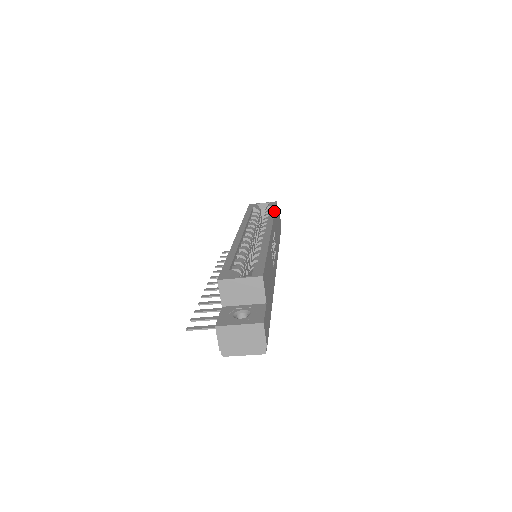
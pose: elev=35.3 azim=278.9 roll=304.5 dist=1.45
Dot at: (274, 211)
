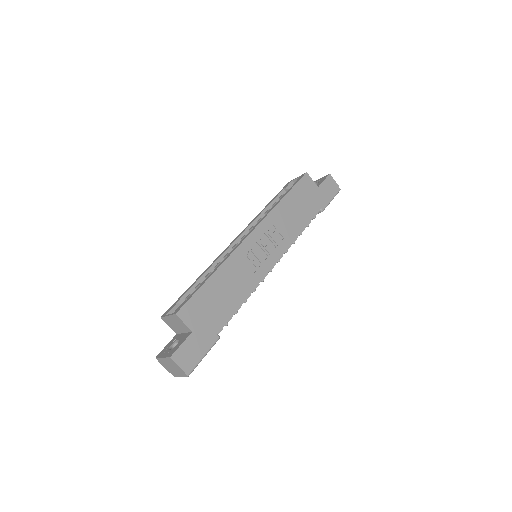
Dot at: (284, 195)
